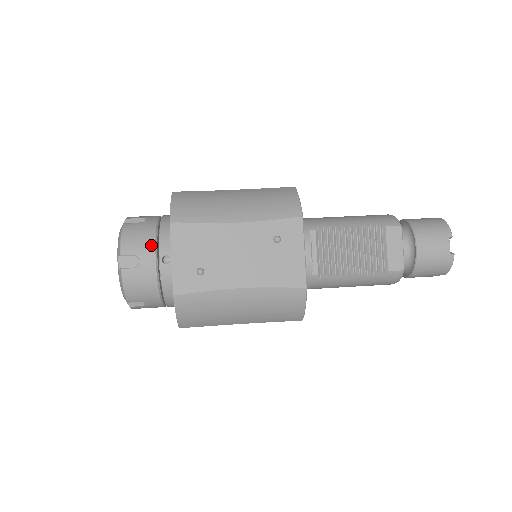
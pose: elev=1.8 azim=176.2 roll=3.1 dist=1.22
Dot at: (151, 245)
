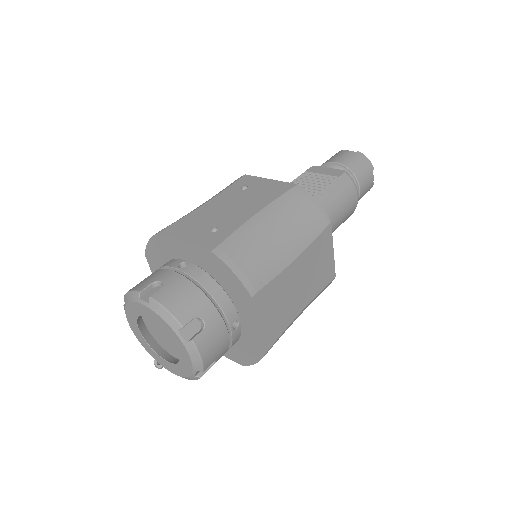
Dot at: (160, 271)
